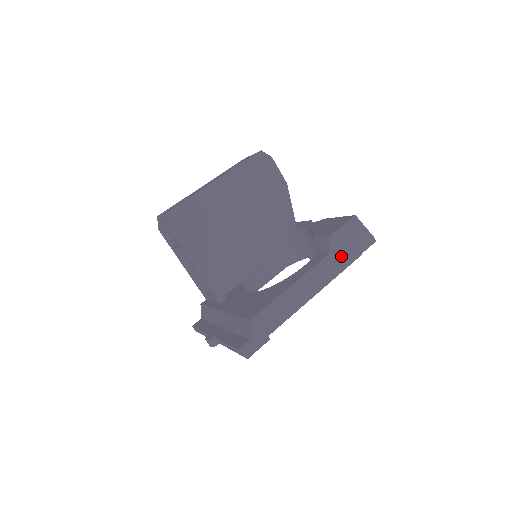
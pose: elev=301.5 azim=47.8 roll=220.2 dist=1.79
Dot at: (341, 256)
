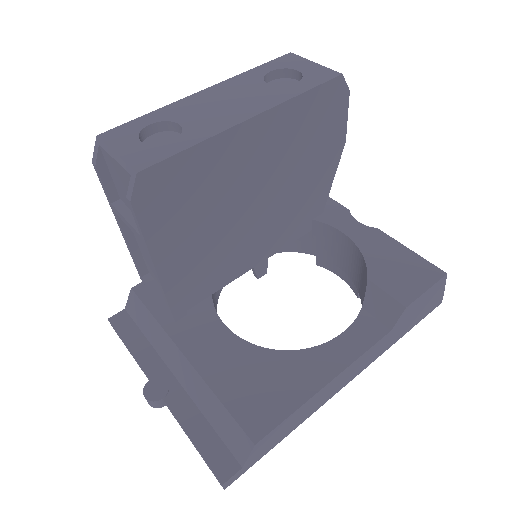
Dot at: (400, 330)
